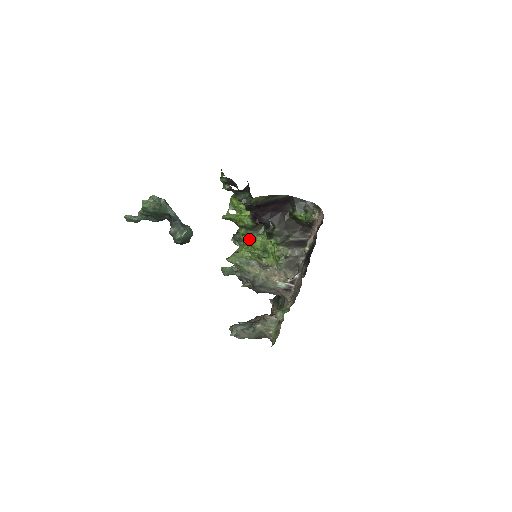
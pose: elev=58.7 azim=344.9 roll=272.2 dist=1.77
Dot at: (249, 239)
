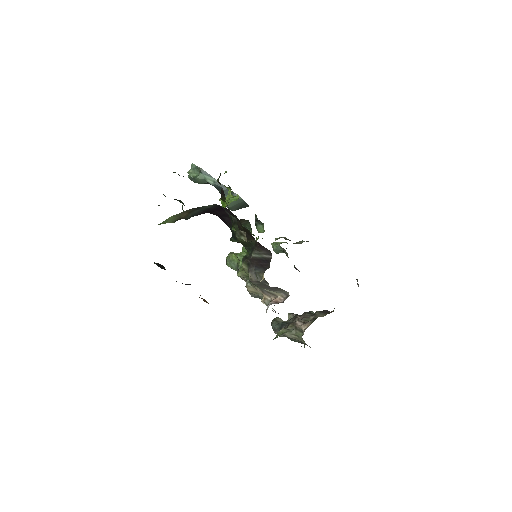
Dot at: occluded
